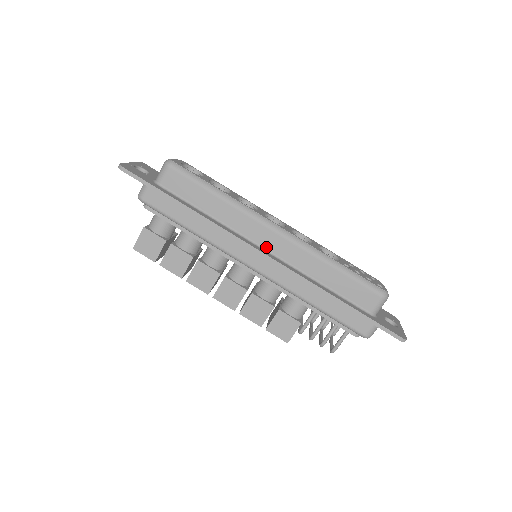
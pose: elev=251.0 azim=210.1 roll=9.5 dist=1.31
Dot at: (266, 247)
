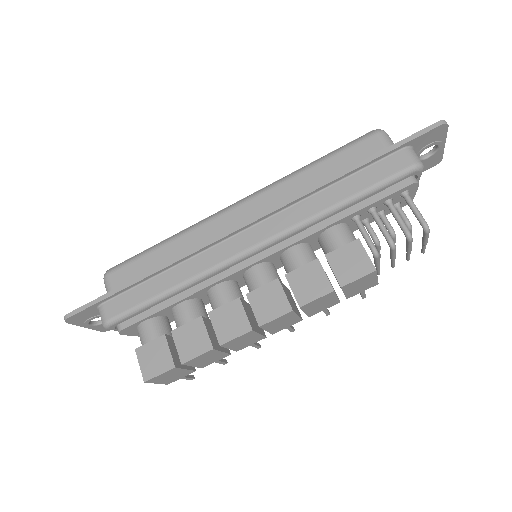
Dot at: occluded
